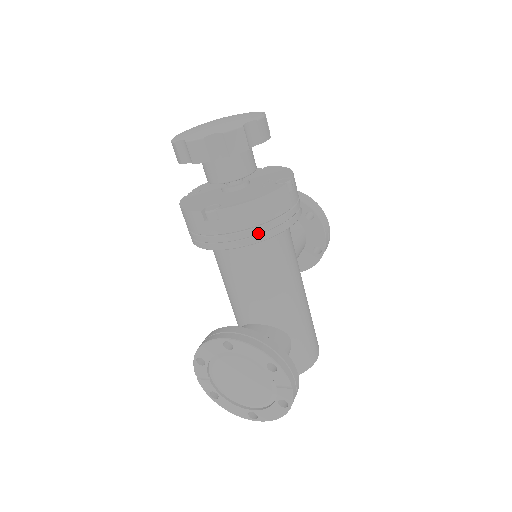
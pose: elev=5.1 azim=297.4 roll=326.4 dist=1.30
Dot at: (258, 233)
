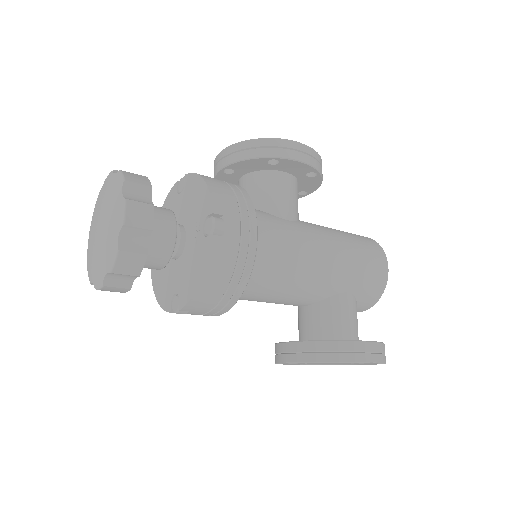
Dot at: (231, 295)
